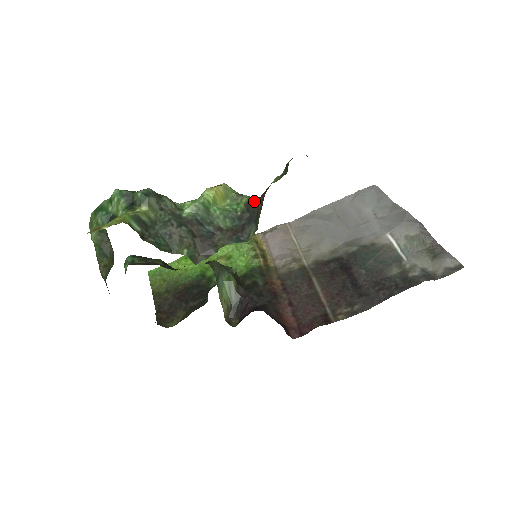
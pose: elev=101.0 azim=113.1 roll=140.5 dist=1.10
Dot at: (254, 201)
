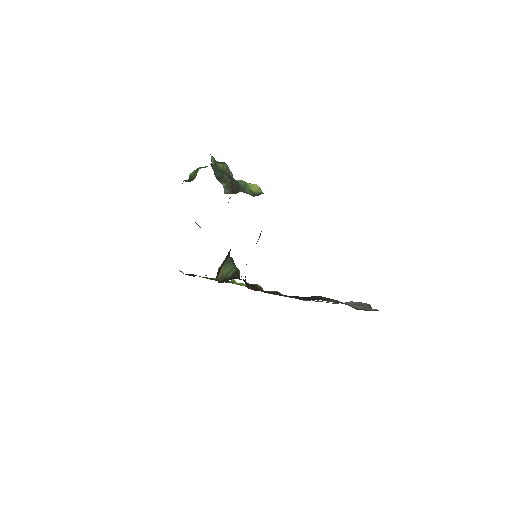
Dot at: occluded
